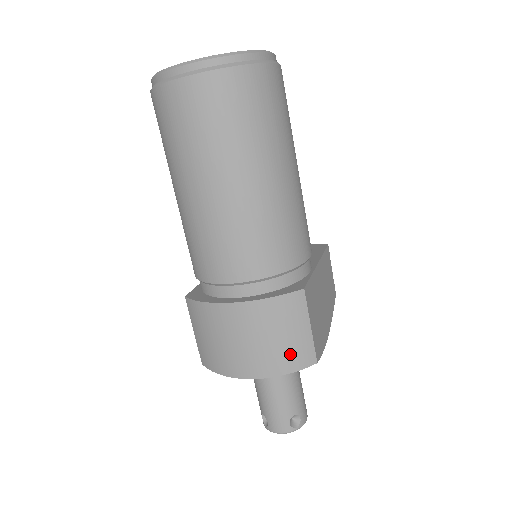
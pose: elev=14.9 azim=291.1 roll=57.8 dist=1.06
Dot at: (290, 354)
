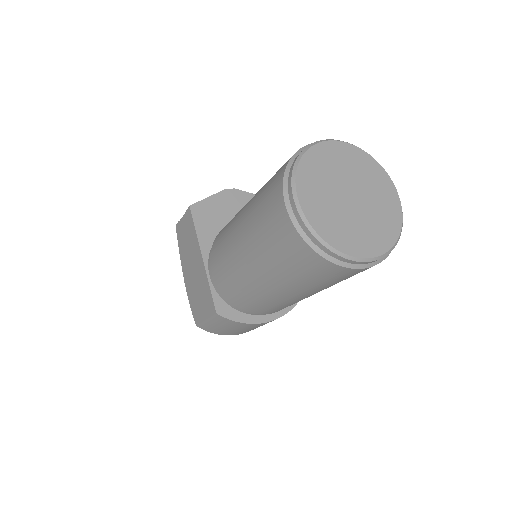
Dot at: occluded
